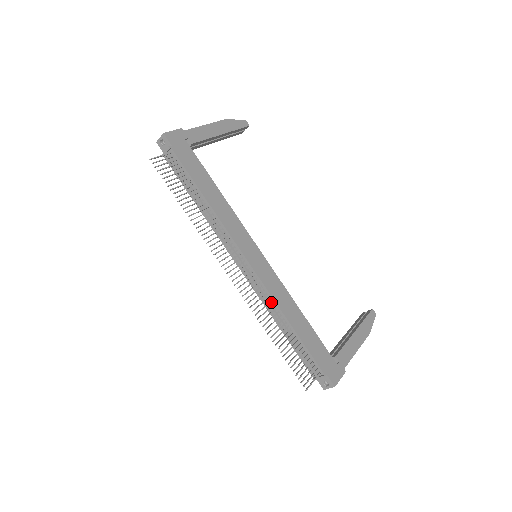
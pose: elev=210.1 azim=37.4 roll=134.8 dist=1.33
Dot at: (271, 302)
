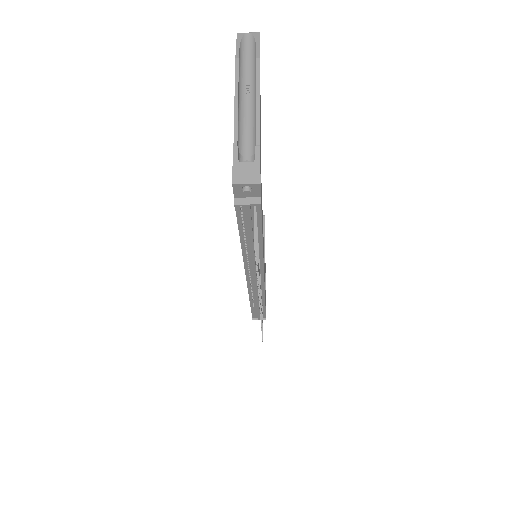
Dot at: occluded
